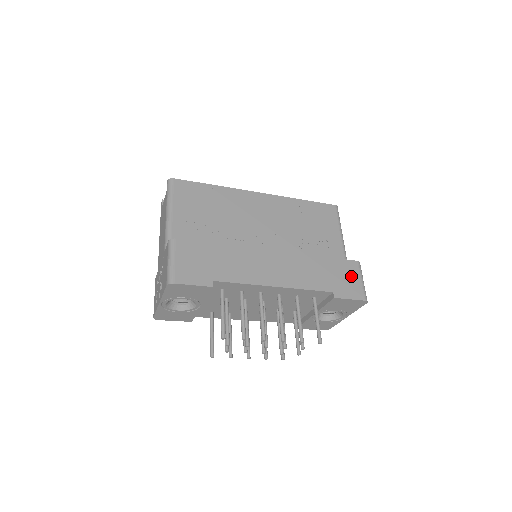
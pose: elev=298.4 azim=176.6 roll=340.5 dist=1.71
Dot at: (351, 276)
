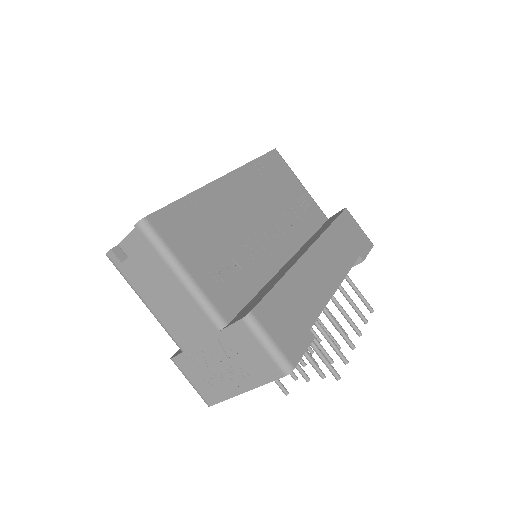
Dot at: (354, 228)
